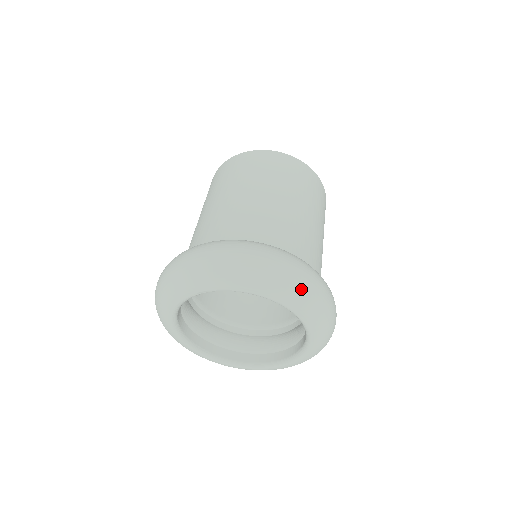
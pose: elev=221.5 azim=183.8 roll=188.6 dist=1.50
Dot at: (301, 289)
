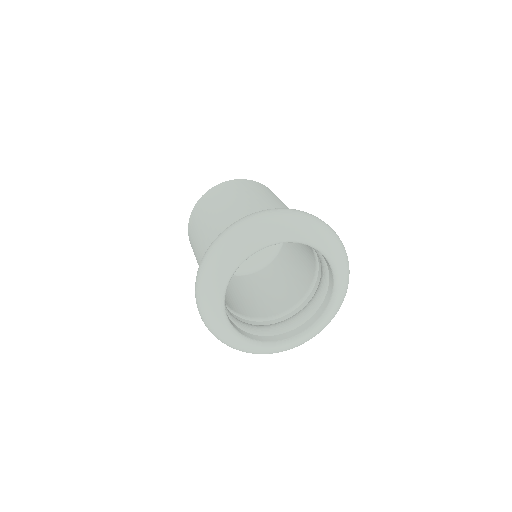
Dot at: (259, 226)
